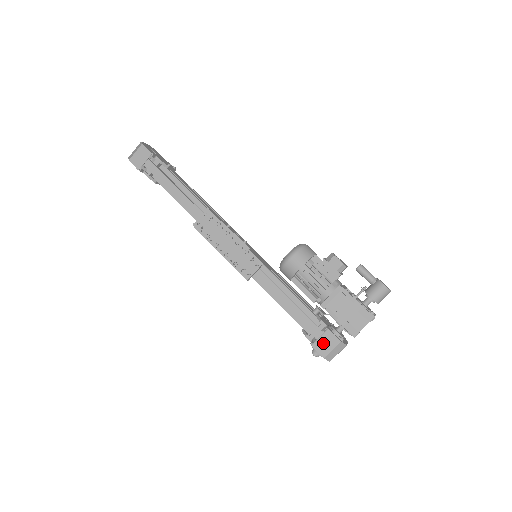
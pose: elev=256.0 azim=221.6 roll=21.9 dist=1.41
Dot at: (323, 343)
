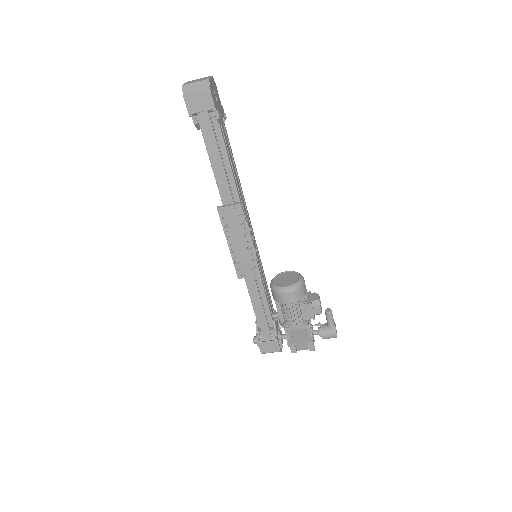
Dot at: (267, 346)
